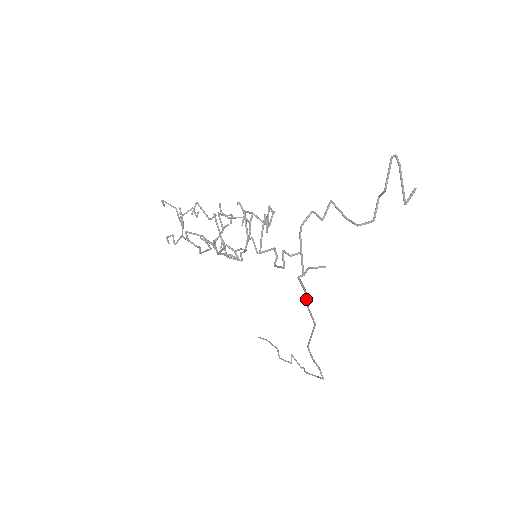
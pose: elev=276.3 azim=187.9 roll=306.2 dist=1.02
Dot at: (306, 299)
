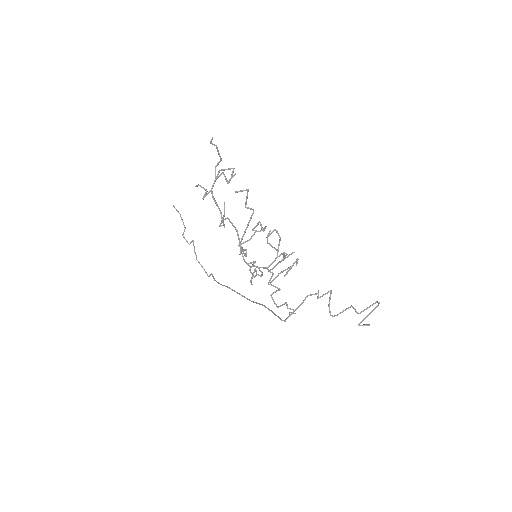
Dot at: (266, 307)
